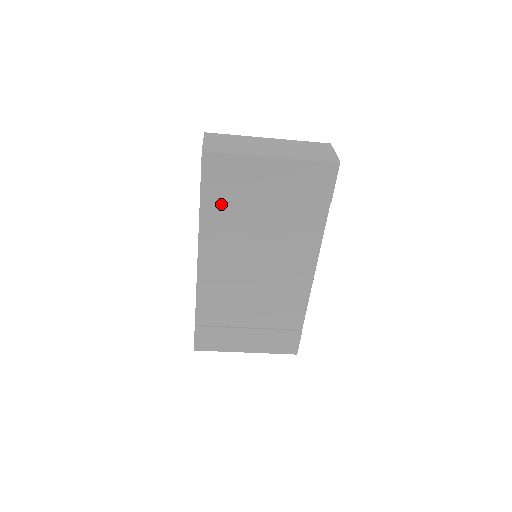
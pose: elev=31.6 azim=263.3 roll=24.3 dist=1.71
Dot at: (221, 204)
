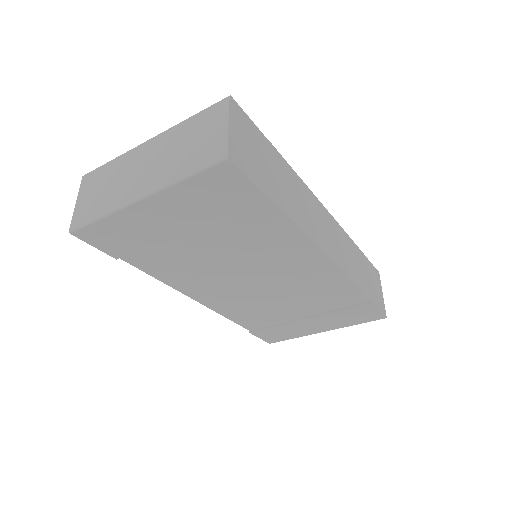
Dot at: (150, 256)
